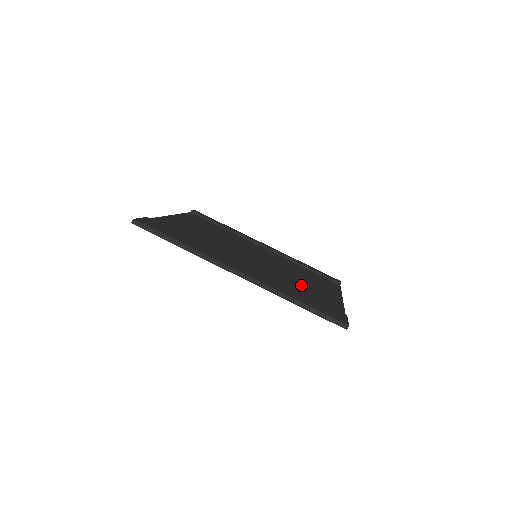
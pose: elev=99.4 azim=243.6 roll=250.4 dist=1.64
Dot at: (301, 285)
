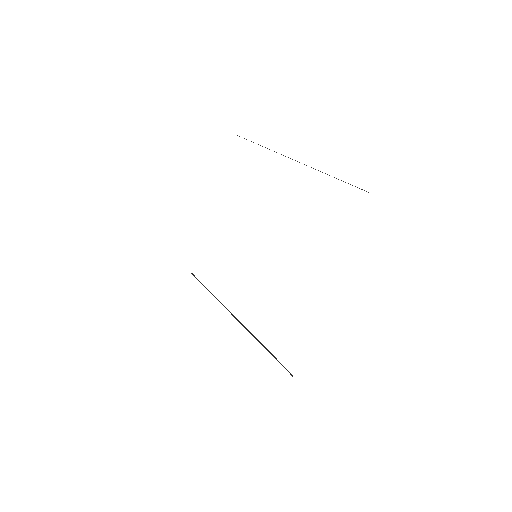
Dot at: occluded
